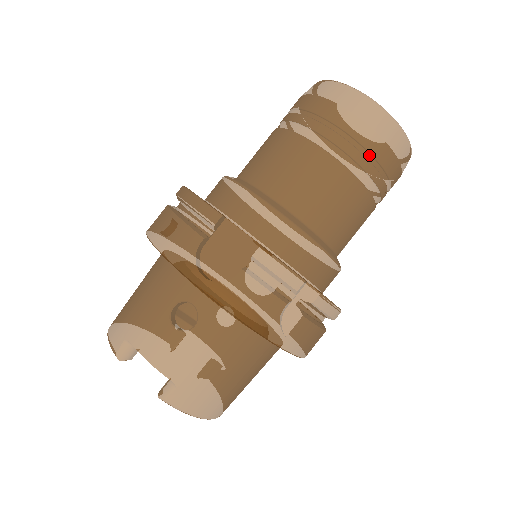
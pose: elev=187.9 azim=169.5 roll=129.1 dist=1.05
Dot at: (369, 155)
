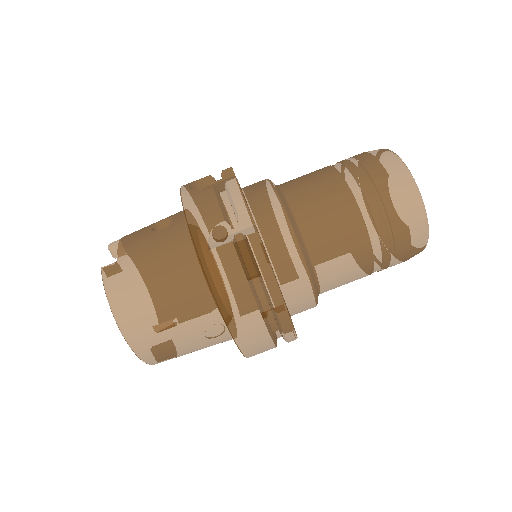
Dot at: (370, 180)
